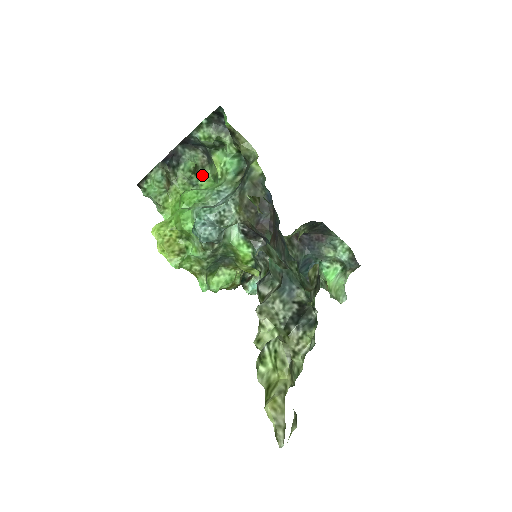
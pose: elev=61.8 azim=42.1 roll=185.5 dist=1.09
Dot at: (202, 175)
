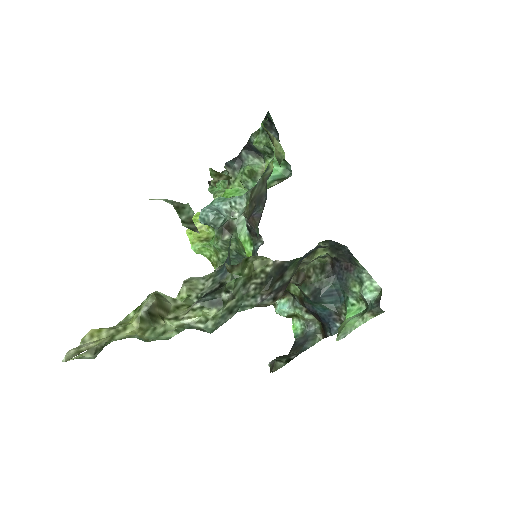
Dot at: occluded
